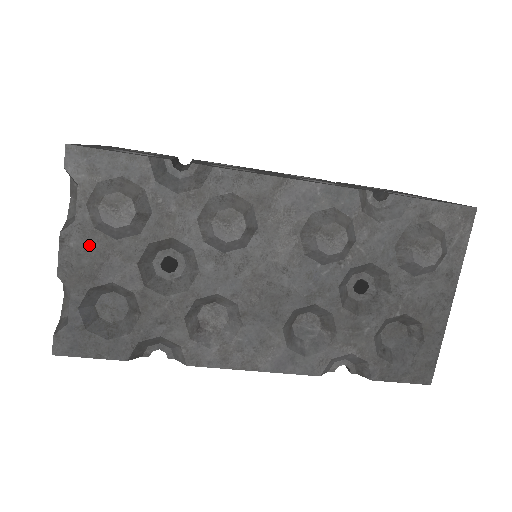
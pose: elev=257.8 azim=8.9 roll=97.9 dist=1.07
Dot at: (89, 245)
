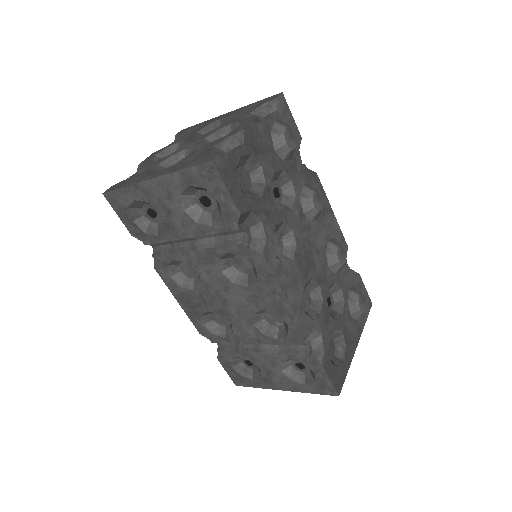
Dot at: (264, 137)
